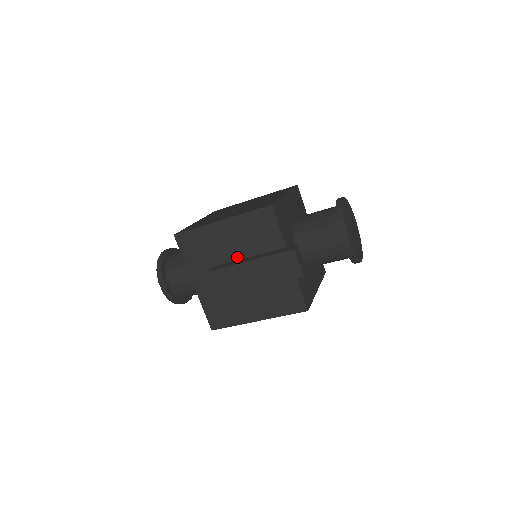
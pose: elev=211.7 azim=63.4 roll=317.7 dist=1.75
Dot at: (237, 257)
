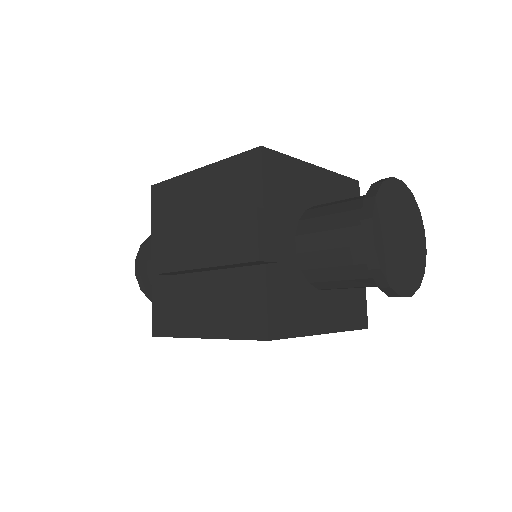
Dot at: occluded
